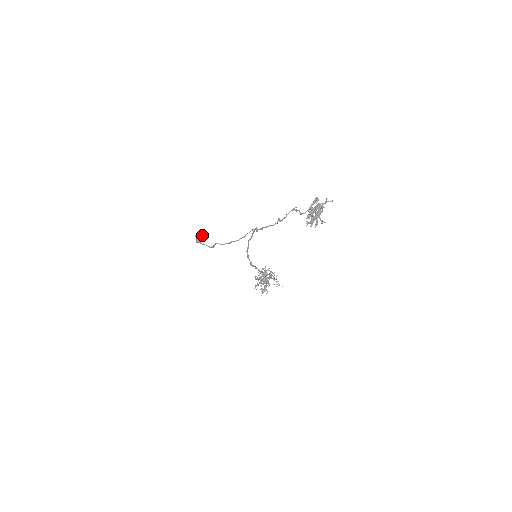
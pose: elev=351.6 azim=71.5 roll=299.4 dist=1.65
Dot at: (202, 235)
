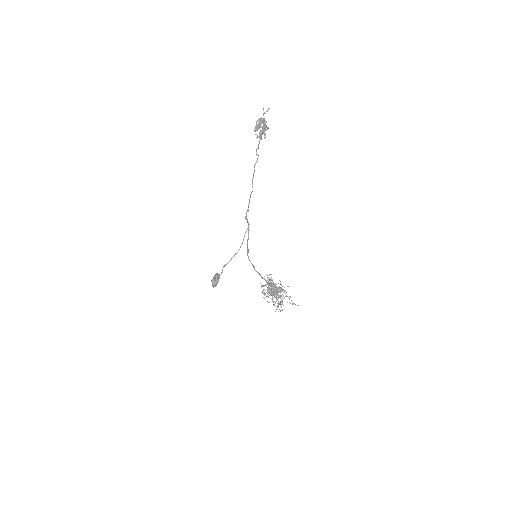
Dot at: (216, 276)
